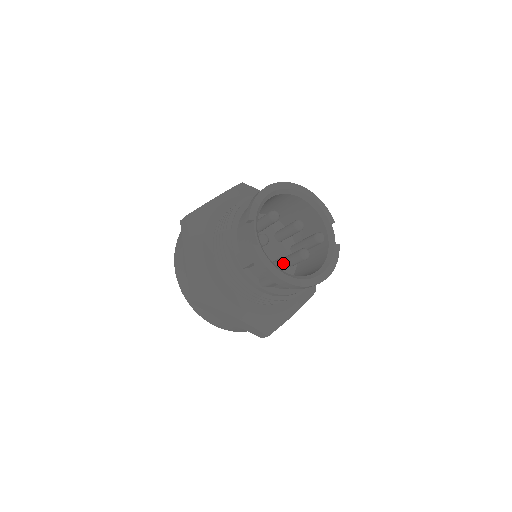
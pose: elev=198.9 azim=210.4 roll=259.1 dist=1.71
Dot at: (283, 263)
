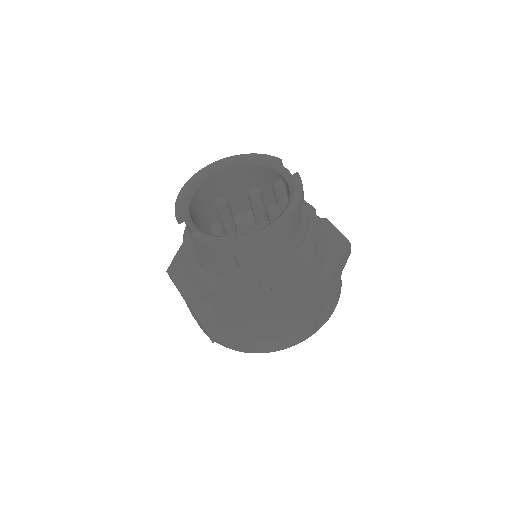
Dot at: (246, 232)
